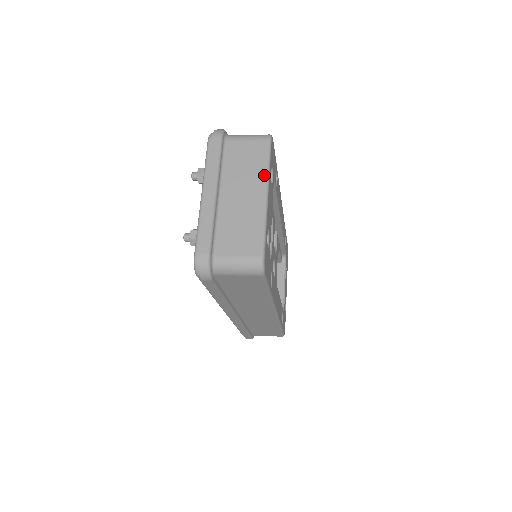
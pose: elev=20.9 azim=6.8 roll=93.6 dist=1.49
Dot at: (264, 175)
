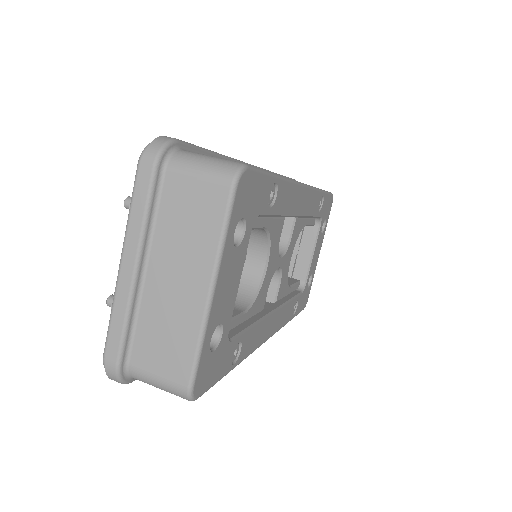
Dot at: (213, 253)
